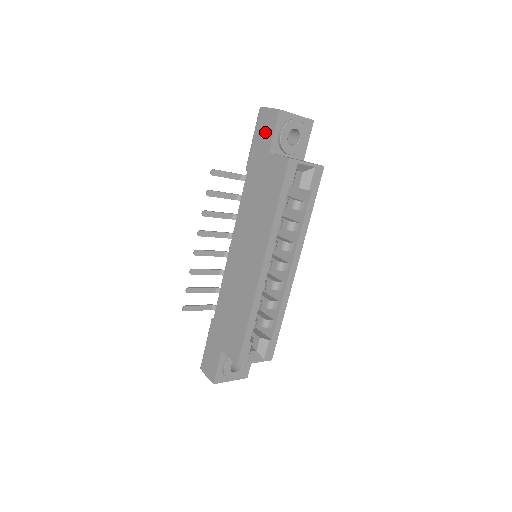
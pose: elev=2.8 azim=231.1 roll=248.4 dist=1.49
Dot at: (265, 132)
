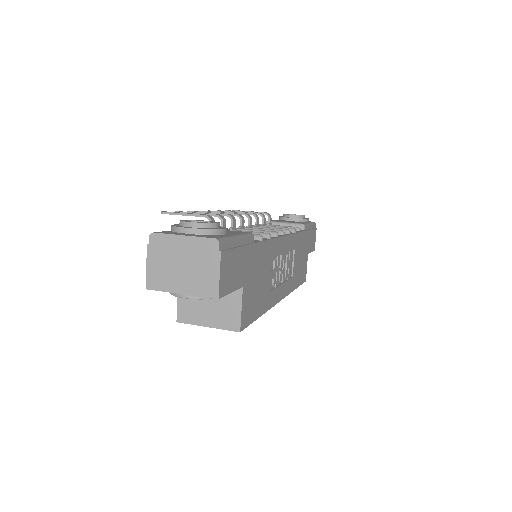
Dot at: occluded
